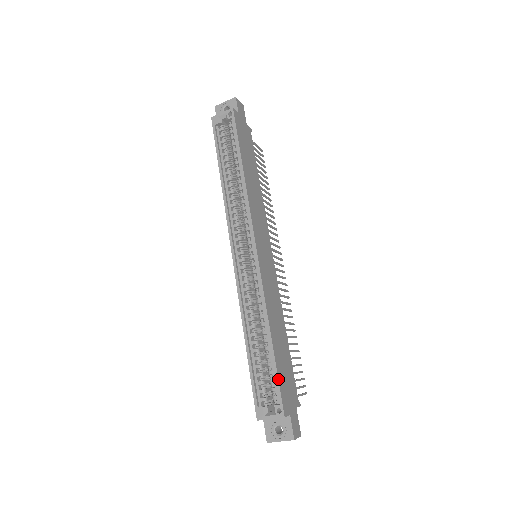
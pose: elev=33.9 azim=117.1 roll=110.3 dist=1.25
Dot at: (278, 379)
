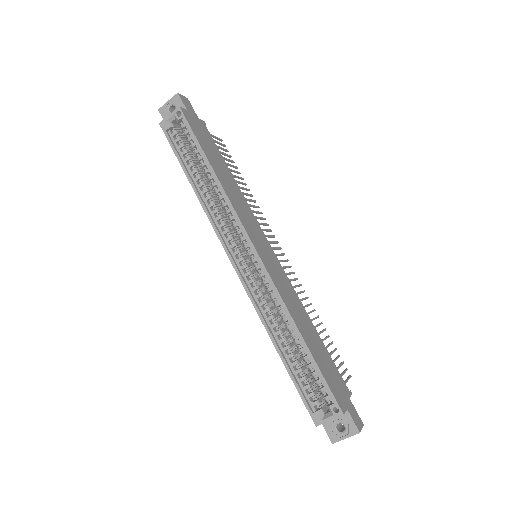
Dot at: (324, 378)
